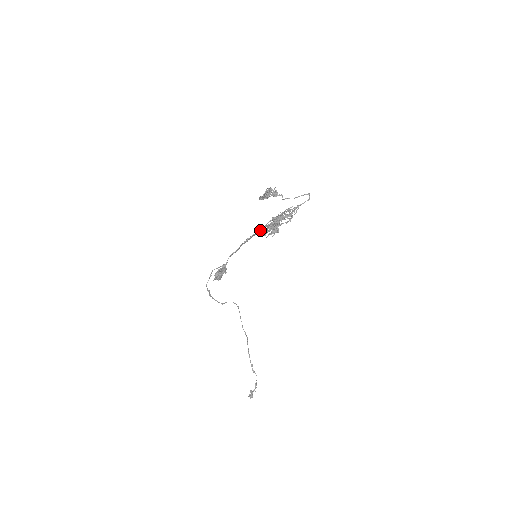
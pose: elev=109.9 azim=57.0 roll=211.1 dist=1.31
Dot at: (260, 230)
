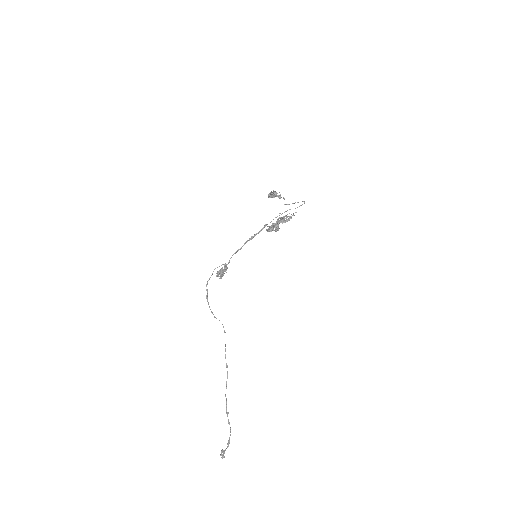
Dot at: (264, 227)
